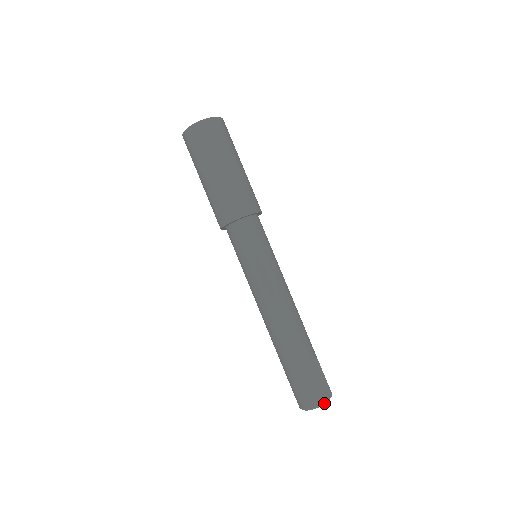
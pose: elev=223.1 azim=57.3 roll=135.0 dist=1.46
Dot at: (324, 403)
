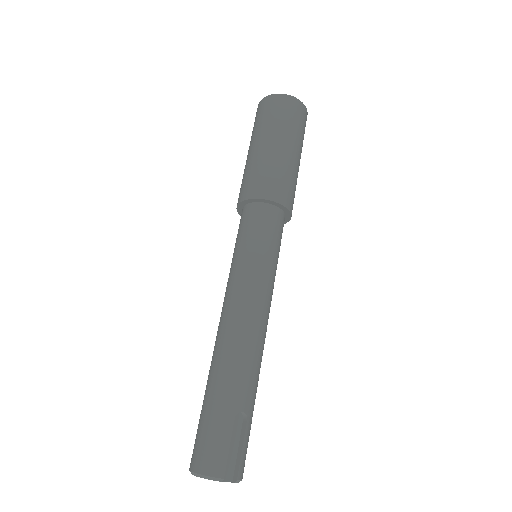
Dot at: (211, 476)
